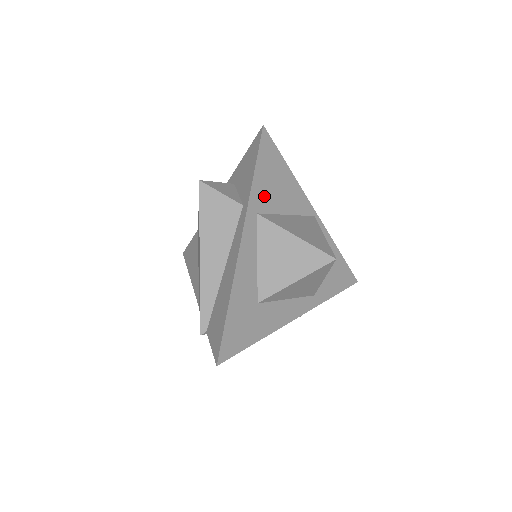
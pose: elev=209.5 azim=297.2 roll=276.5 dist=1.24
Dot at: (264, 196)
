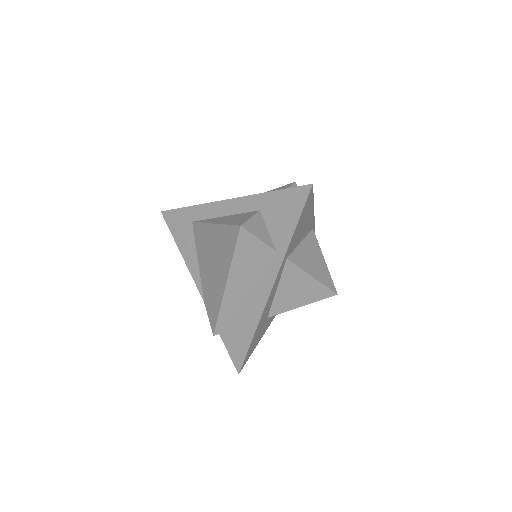
Dot at: (294, 241)
